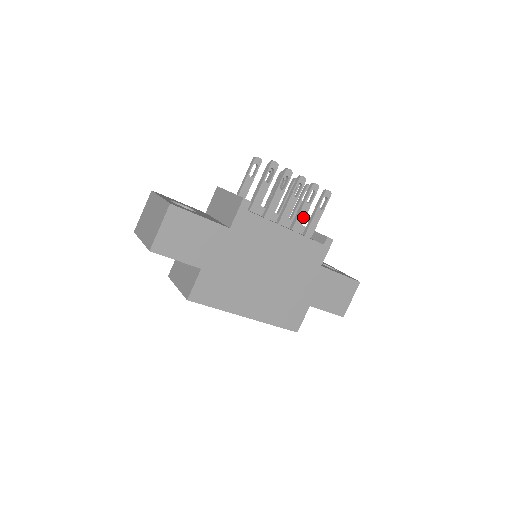
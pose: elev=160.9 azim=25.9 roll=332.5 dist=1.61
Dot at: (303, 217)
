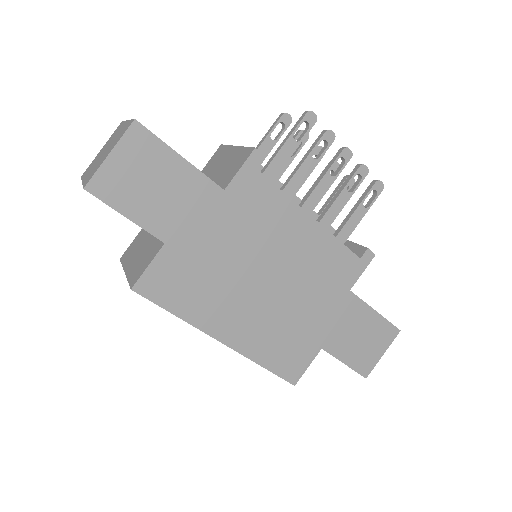
Dot at: (337, 211)
